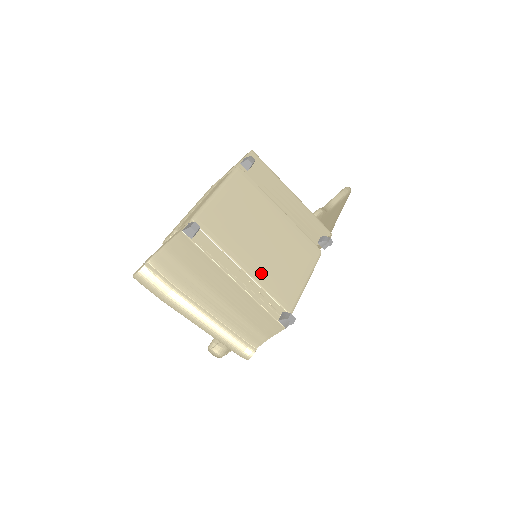
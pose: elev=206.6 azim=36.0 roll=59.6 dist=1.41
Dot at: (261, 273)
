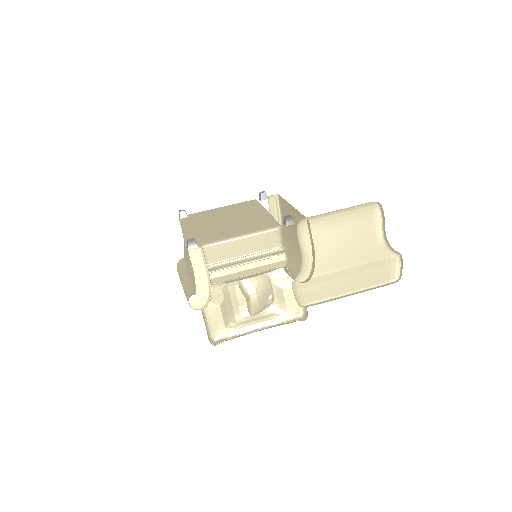
Dot at: (205, 230)
